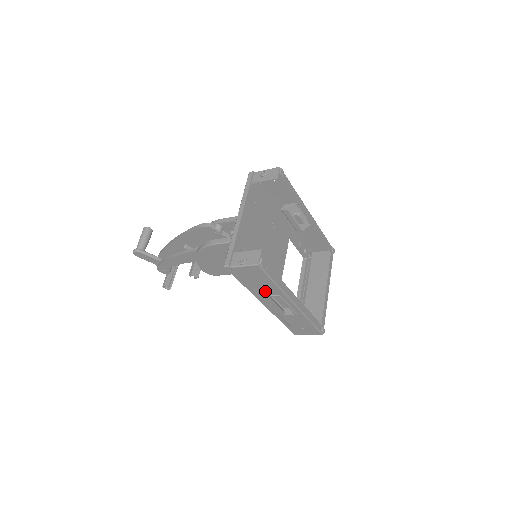
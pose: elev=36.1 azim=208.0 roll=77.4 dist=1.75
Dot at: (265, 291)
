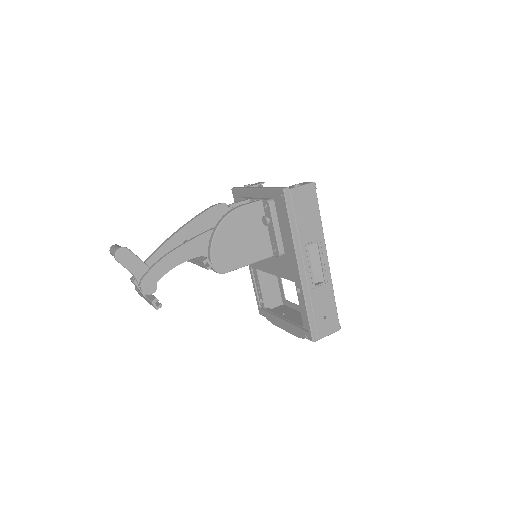
Dot at: (308, 235)
